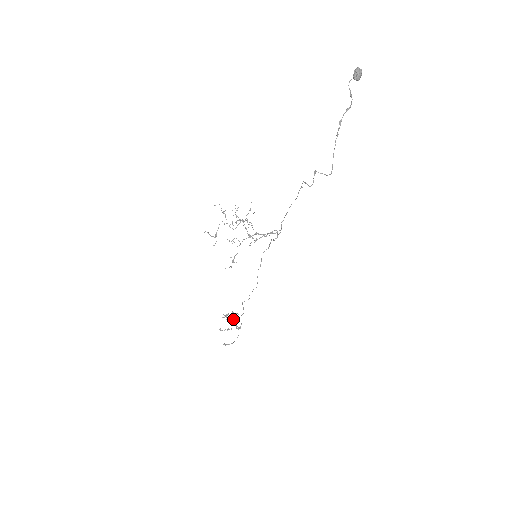
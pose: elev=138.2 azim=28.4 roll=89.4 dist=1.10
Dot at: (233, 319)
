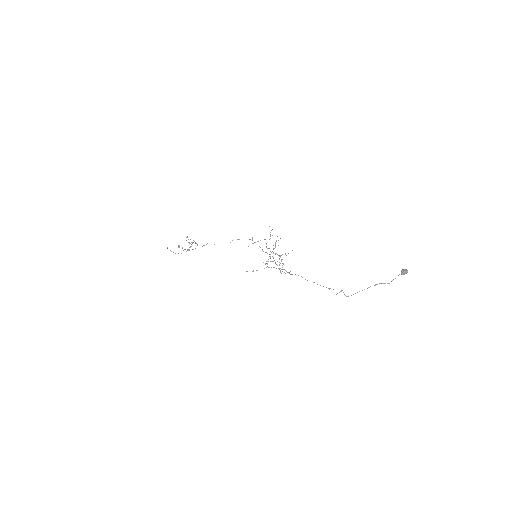
Dot at: (190, 243)
